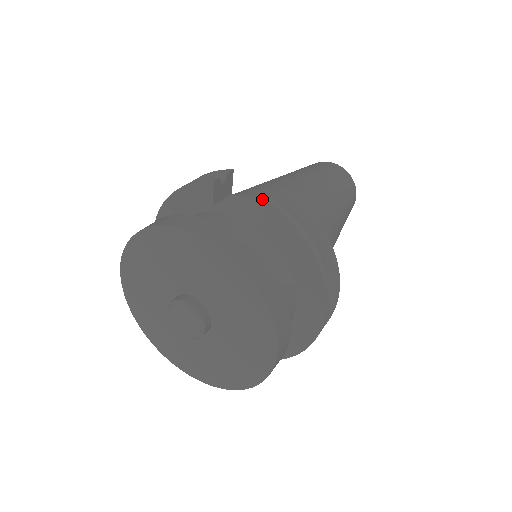
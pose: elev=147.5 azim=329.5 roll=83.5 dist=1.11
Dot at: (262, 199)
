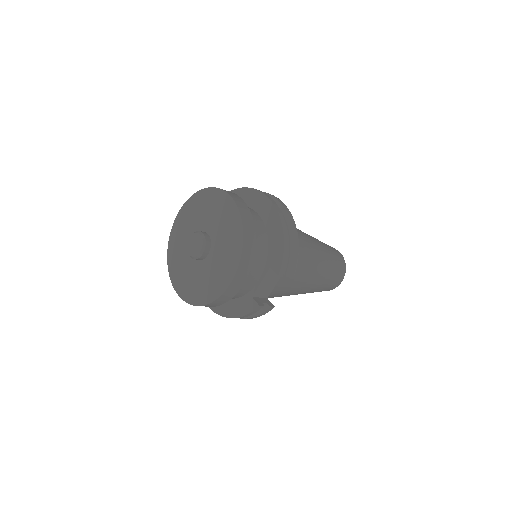
Dot at: occluded
